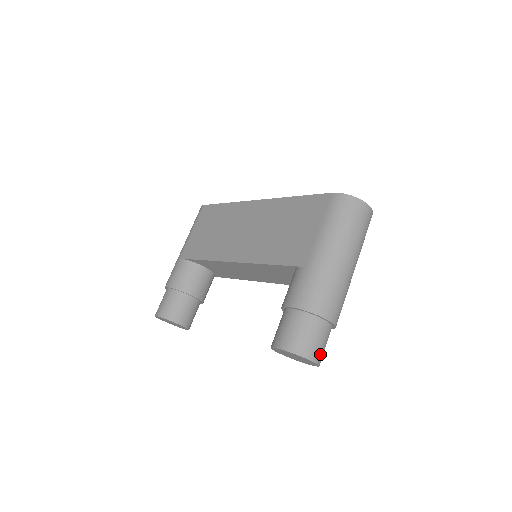
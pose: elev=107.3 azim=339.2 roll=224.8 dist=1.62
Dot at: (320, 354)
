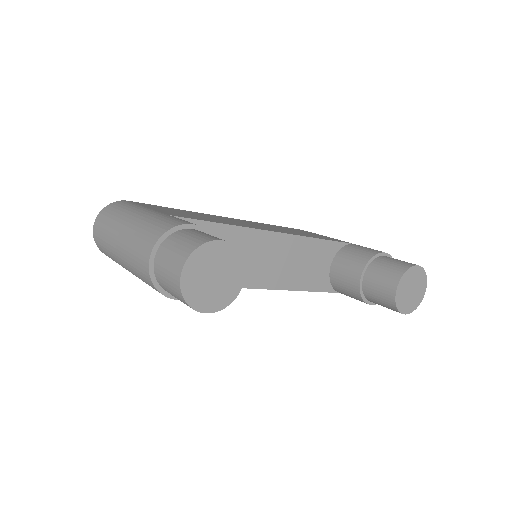
Dot at: occluded
